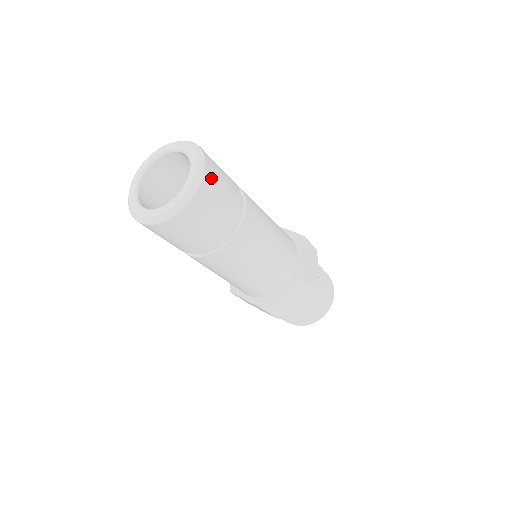
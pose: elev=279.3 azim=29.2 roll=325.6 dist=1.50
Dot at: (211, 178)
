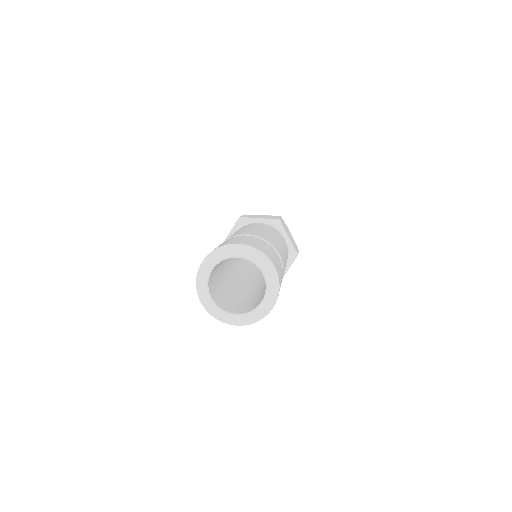
Dot at: occluded
